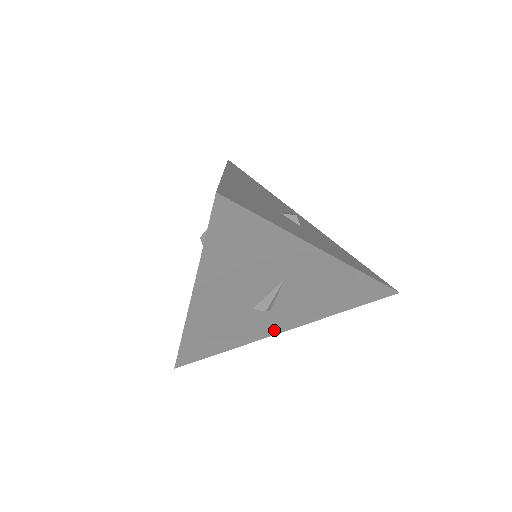
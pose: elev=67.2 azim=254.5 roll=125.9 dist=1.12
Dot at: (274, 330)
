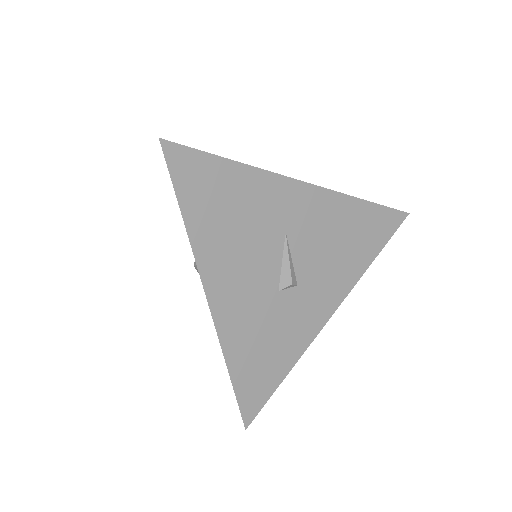
Dot at: (320, 318)
